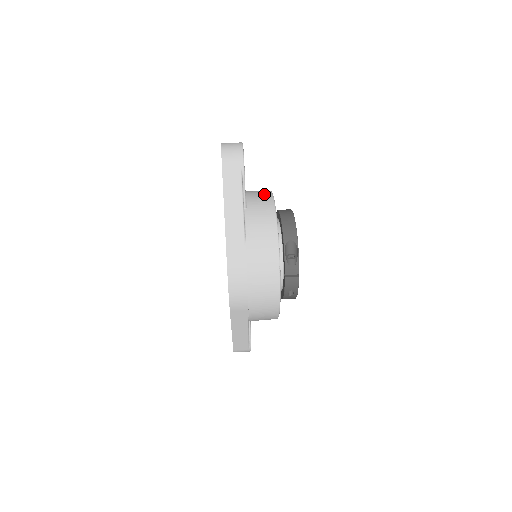
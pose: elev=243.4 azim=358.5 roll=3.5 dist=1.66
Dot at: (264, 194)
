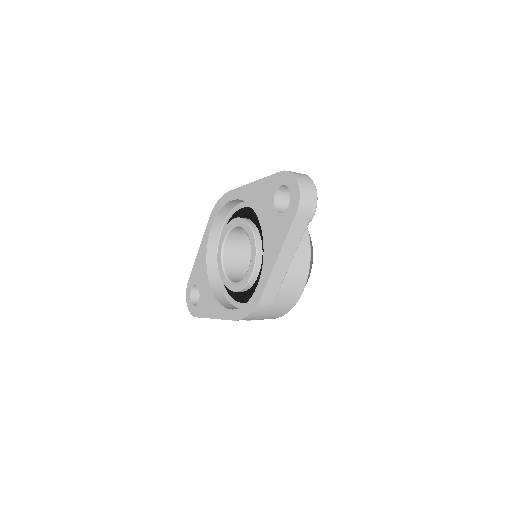
Dot at: occluded
